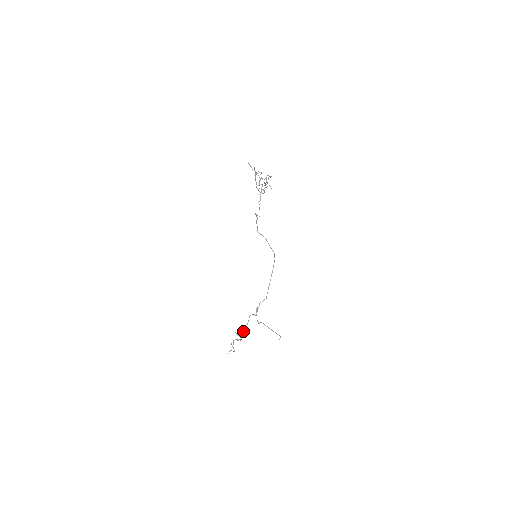
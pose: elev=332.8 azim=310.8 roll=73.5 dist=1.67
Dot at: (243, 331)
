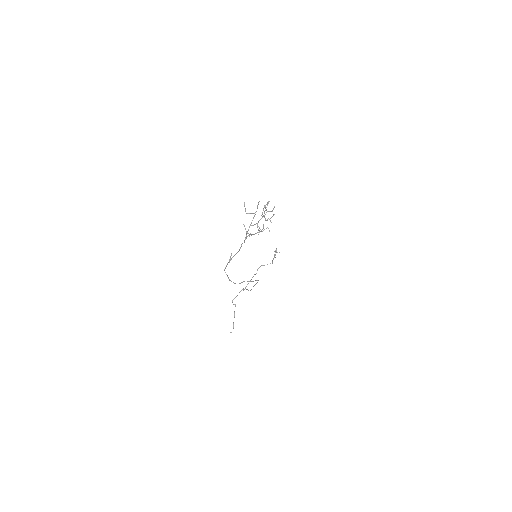
Dot at: occluded
